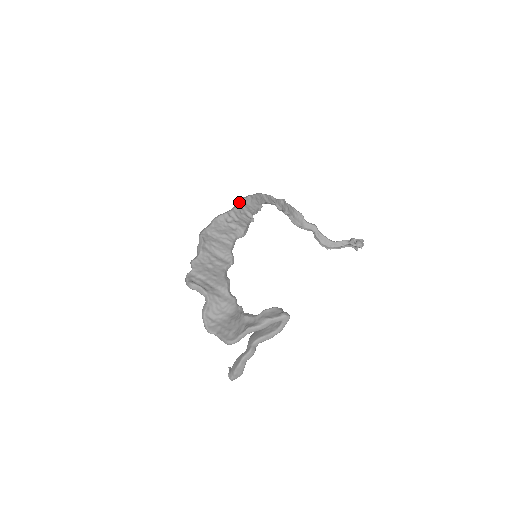
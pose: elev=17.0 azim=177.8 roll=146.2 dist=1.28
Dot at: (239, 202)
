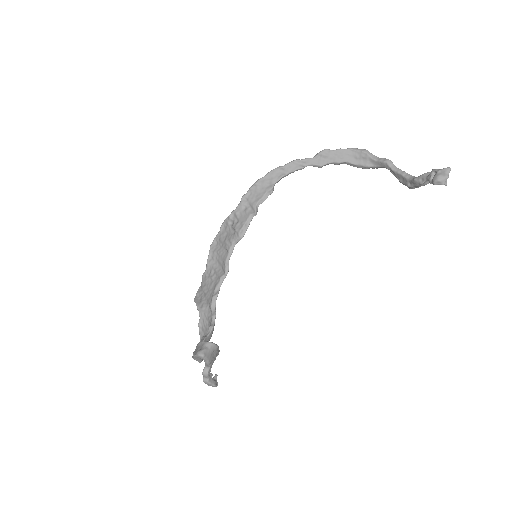
Dot at: (242, 197)
